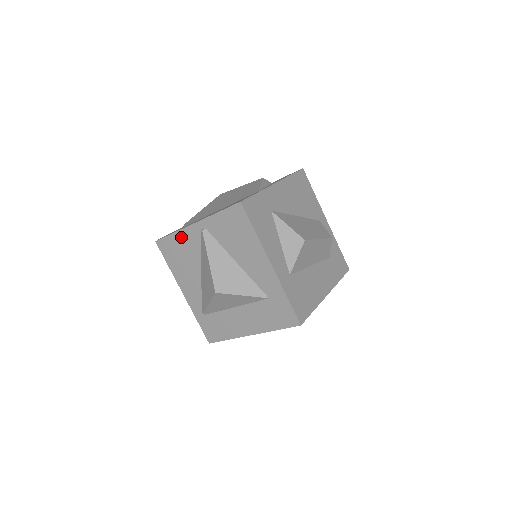
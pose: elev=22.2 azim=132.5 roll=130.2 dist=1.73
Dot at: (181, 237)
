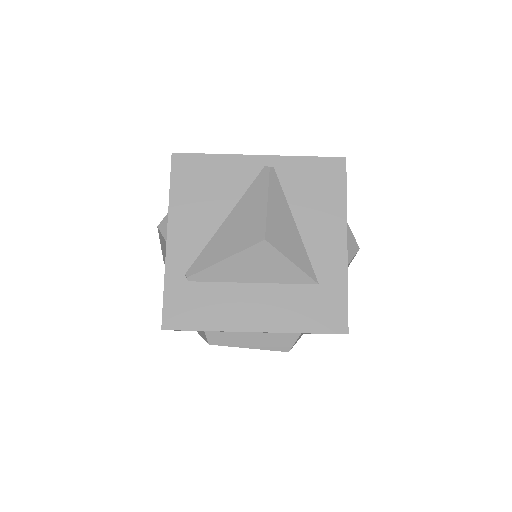
Dot at: (224, 163)
